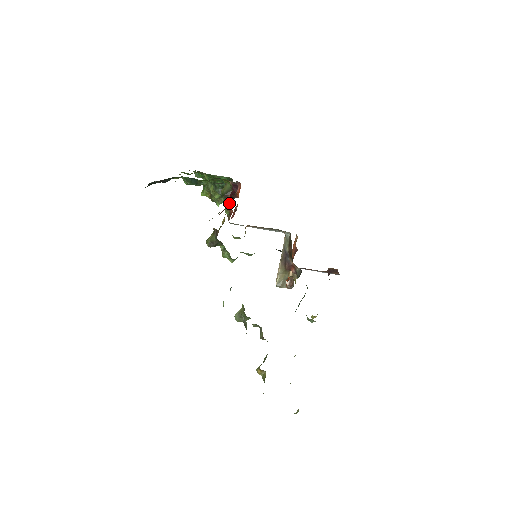
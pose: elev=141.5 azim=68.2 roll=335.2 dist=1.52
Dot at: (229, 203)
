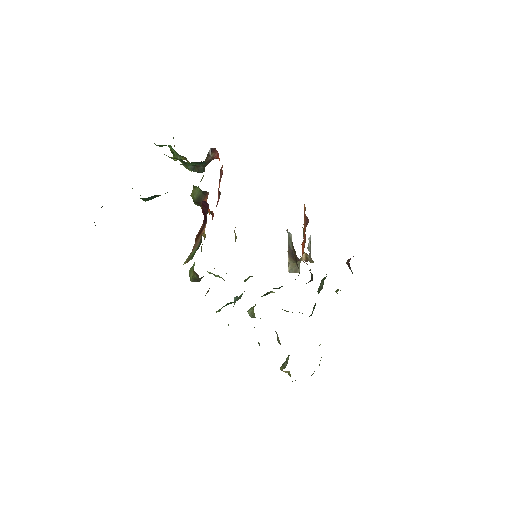
Dot at: (203, 224)
